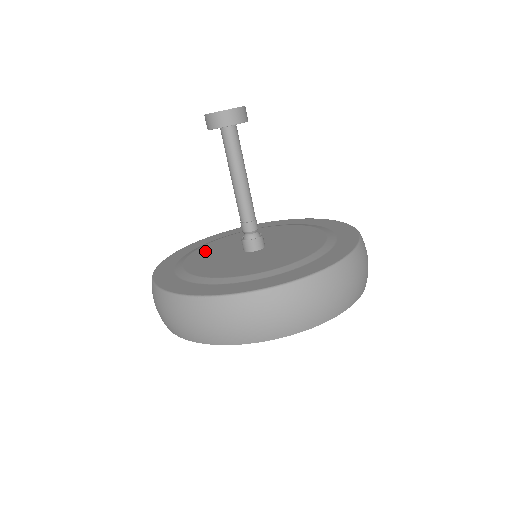
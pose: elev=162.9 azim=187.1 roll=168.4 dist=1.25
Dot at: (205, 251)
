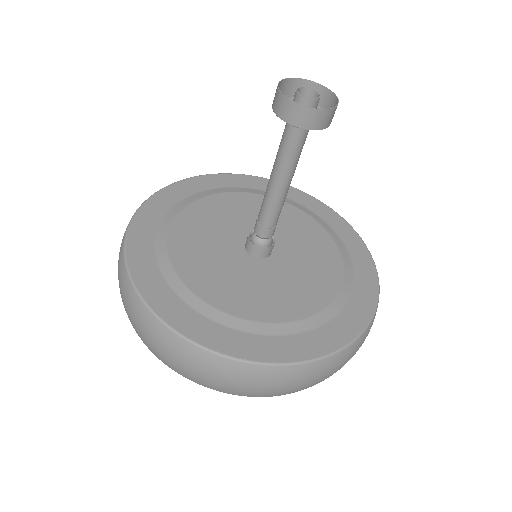
Dot at: (239, 202)
